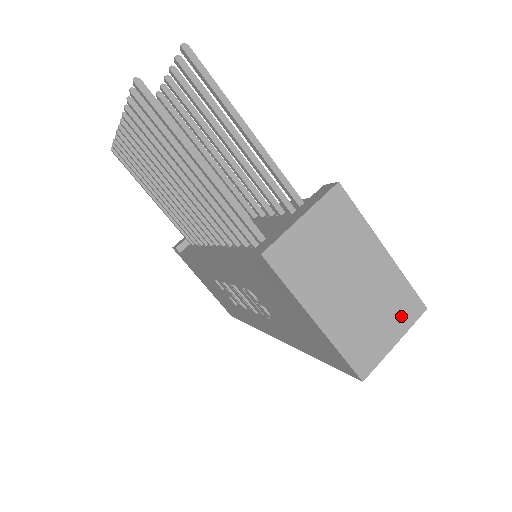
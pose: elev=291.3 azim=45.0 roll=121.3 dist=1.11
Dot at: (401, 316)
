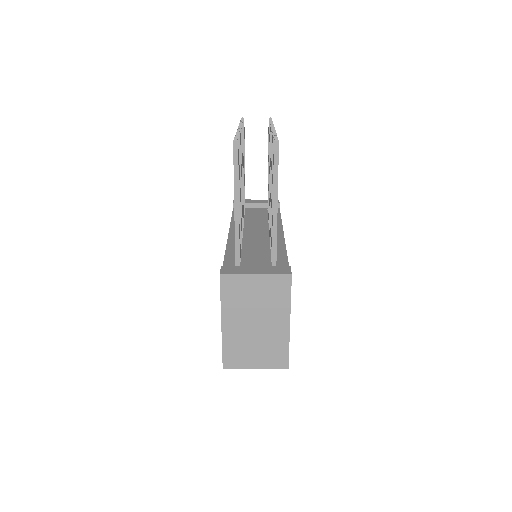
Dot at: (270, 360)
